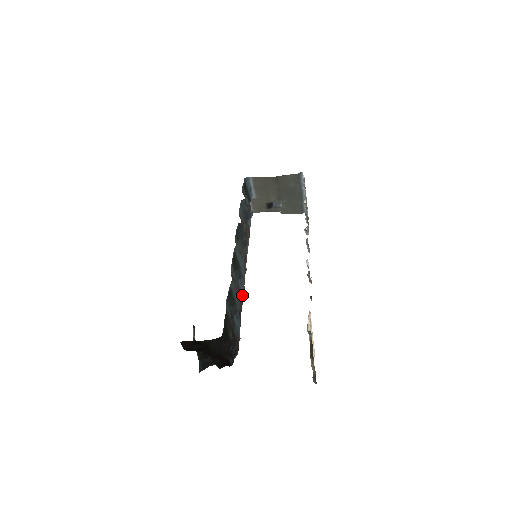
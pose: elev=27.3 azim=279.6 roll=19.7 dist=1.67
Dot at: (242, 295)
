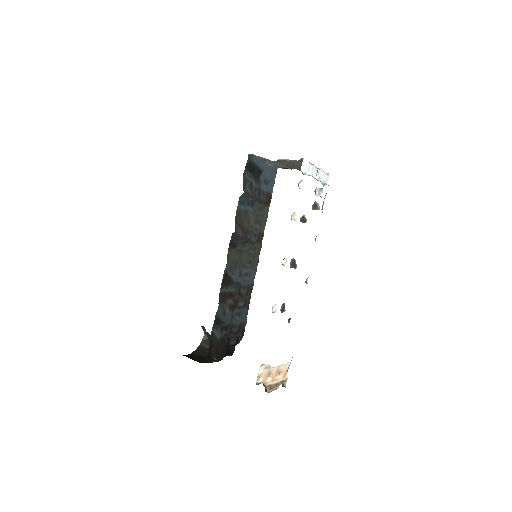
Dot at: (252, 280)
